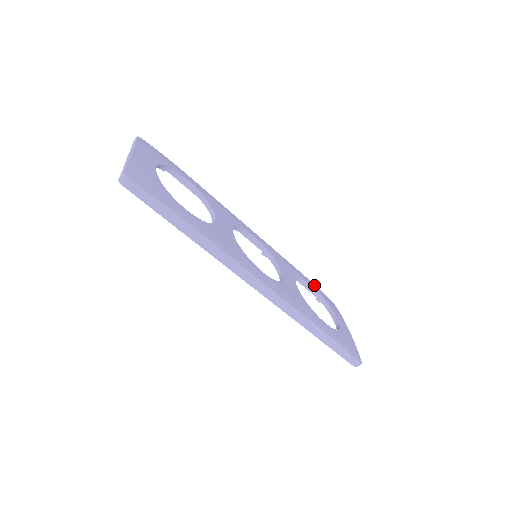
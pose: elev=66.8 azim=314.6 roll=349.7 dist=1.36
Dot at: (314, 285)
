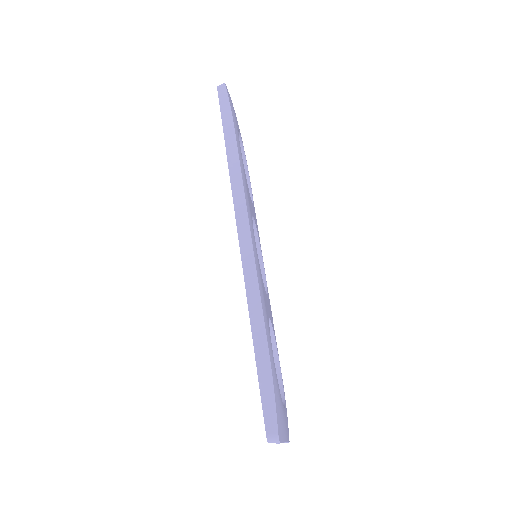
Dot at: occluded
